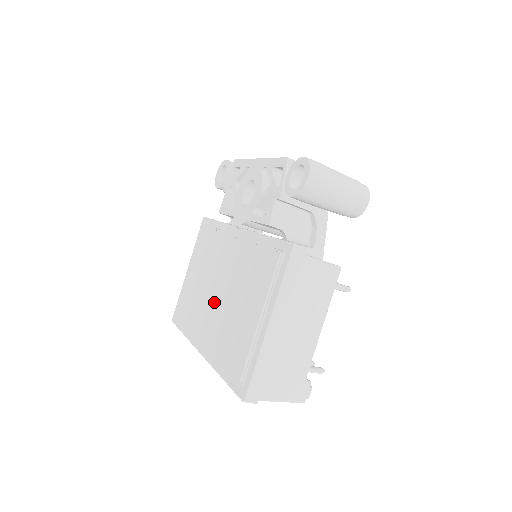
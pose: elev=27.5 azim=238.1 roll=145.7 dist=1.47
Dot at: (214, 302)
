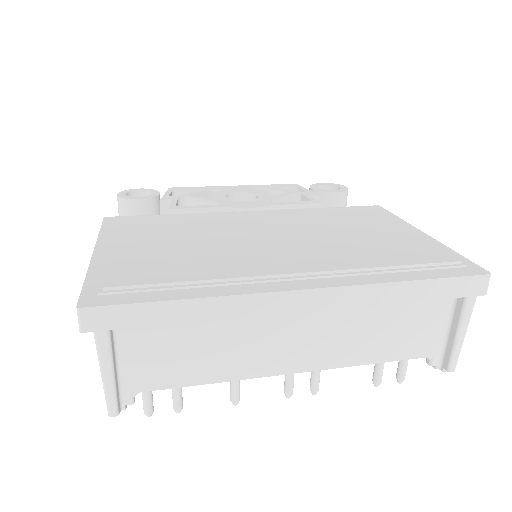
Dot at: (282, 243)
